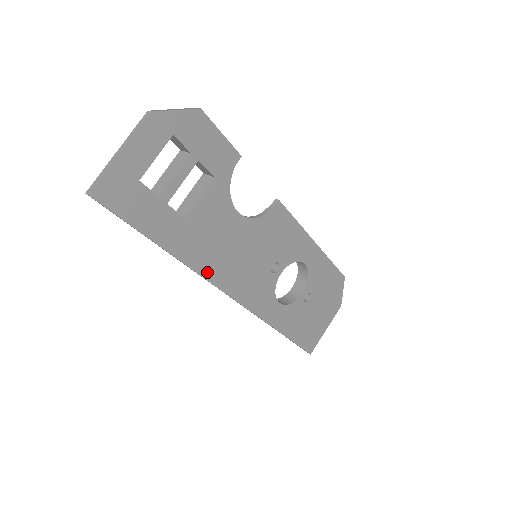
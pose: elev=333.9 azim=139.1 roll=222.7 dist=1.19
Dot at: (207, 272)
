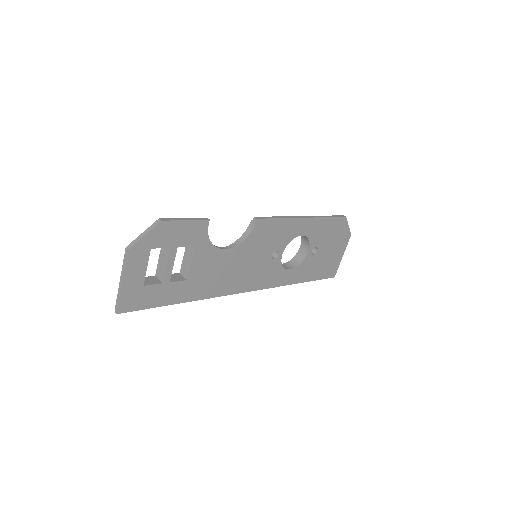
Dot at: (220, 292)
